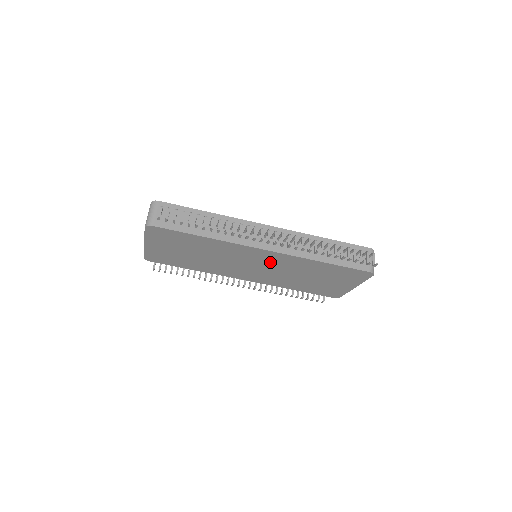
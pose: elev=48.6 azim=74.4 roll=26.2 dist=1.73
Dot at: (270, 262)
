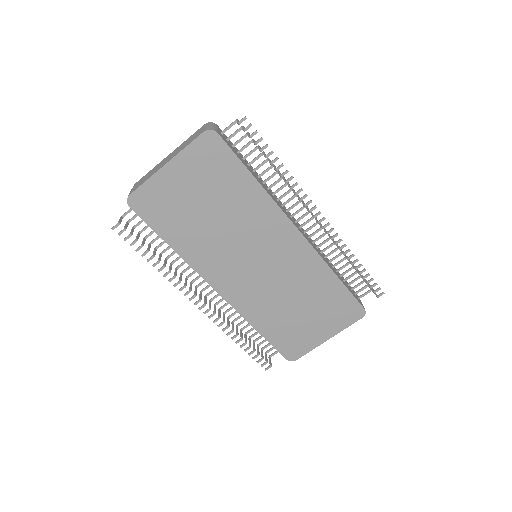
Dot at: (282, 258)
